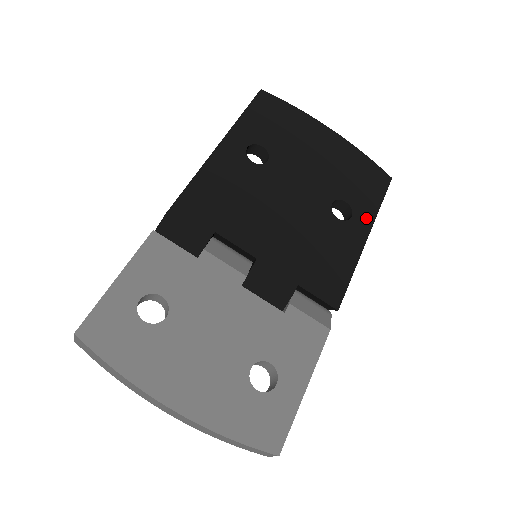
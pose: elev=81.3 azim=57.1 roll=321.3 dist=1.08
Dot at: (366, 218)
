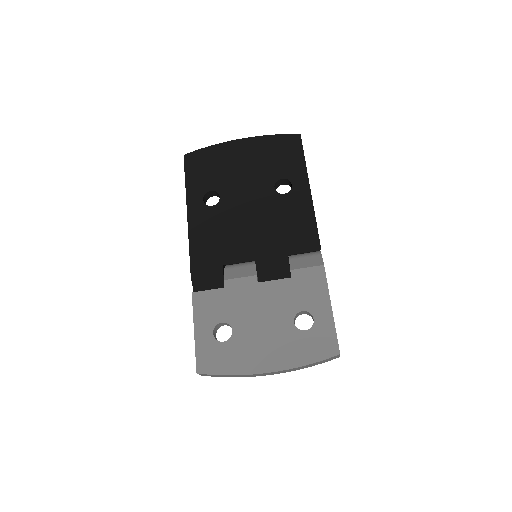
Dot at: (301, 177)
